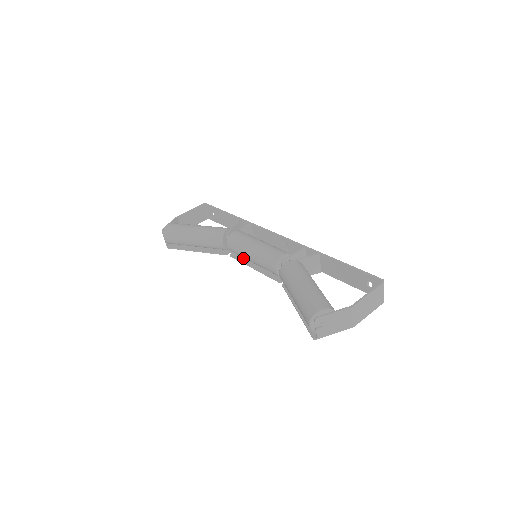
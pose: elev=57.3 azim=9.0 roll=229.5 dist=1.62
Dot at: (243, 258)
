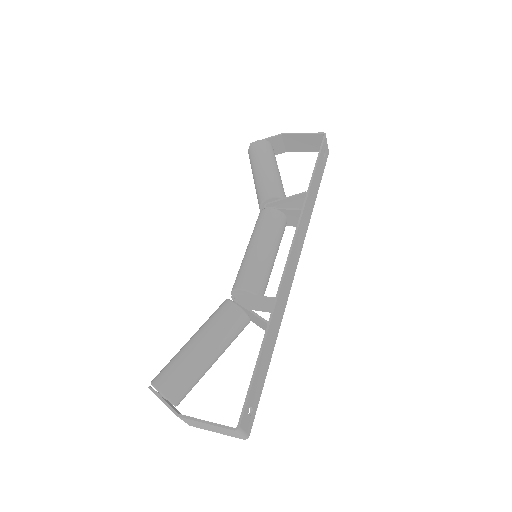
Dot at: occluded
